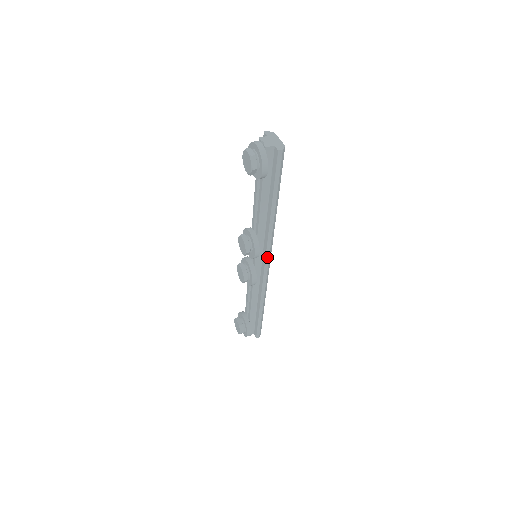
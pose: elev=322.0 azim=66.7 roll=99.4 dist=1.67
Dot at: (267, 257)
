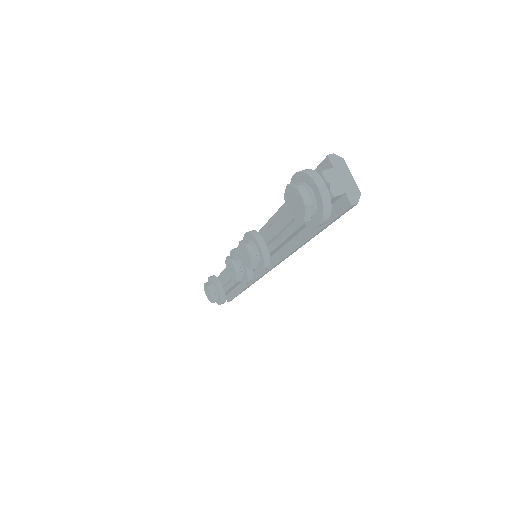
Dot at: (274, 267)
